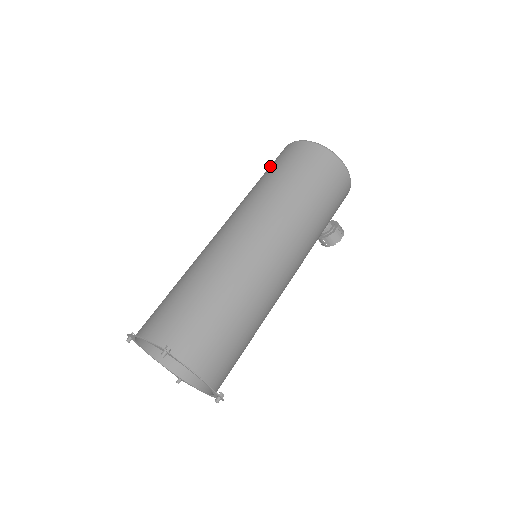
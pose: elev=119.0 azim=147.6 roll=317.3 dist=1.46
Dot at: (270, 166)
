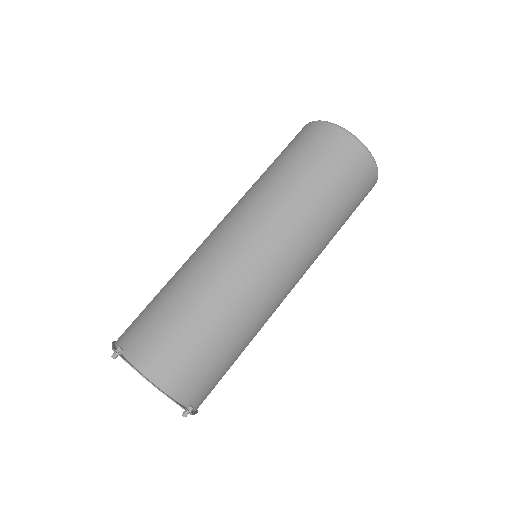
Dot at: (319, 159)
